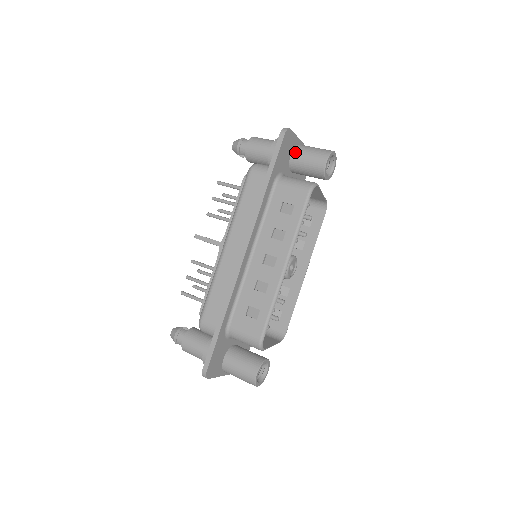
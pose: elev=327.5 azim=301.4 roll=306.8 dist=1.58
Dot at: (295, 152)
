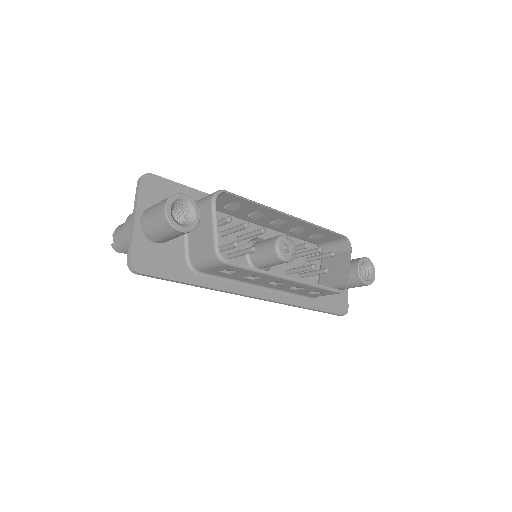
Dot at: occluded
